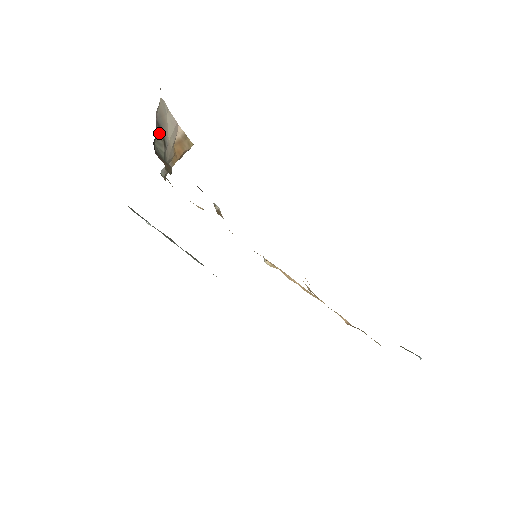
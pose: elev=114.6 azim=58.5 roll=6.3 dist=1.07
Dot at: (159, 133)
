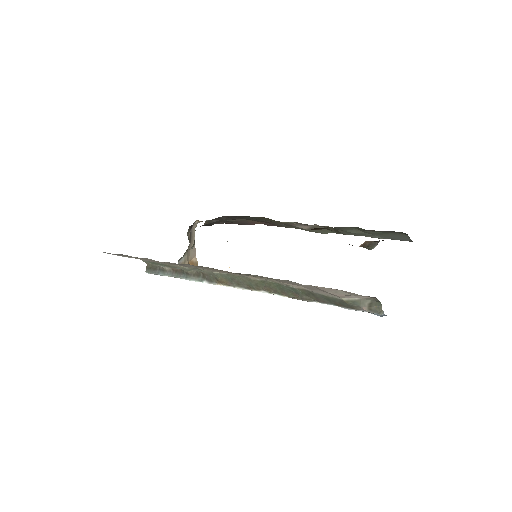
Dot at: (190, 235)
